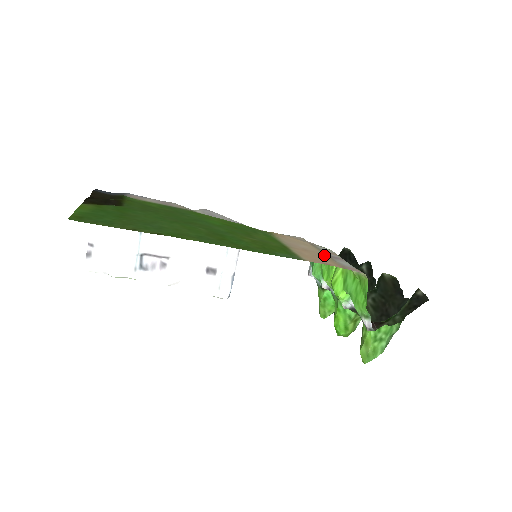
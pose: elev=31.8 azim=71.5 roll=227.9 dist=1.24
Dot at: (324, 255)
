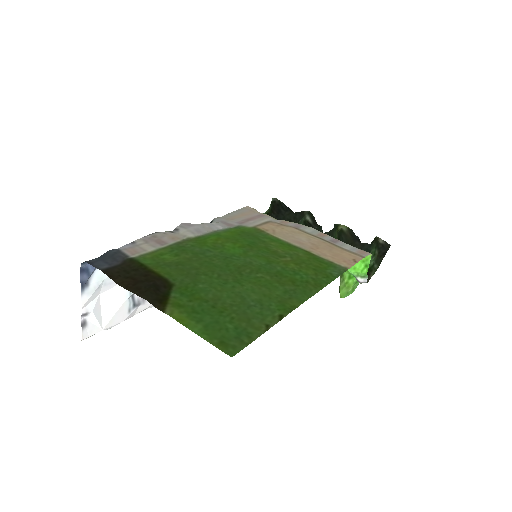
Dot at: (328, 244)
